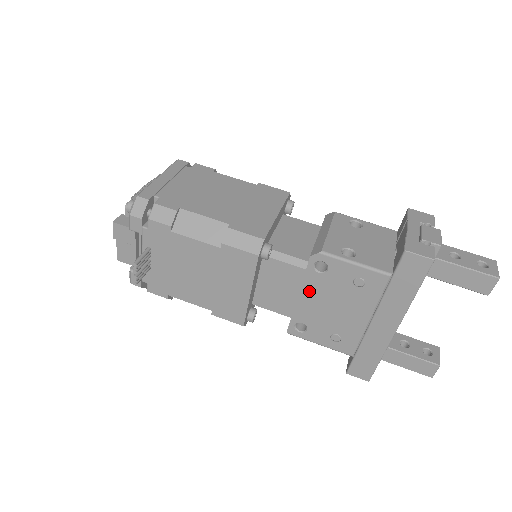
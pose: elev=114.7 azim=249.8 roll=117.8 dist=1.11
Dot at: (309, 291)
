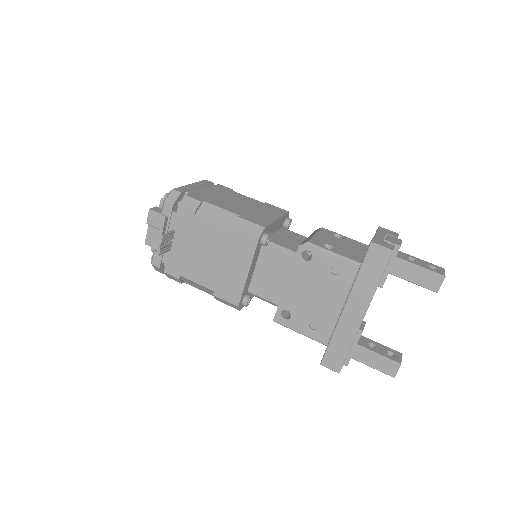
Dot at: (295, 279)
